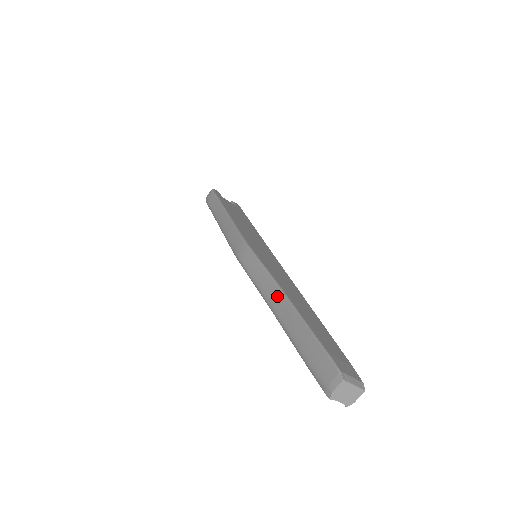
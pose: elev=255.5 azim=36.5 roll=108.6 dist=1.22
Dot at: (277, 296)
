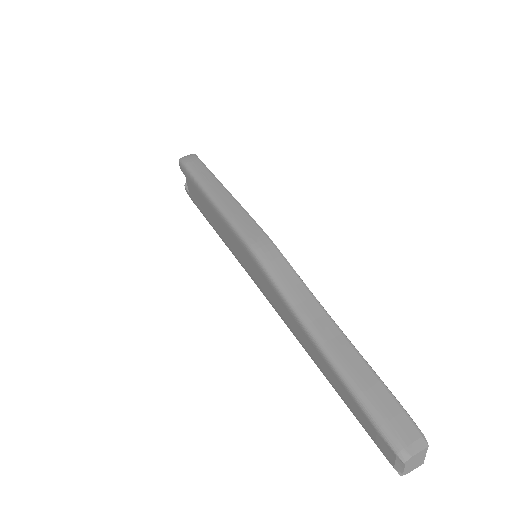
Dot at: (321, 317)
